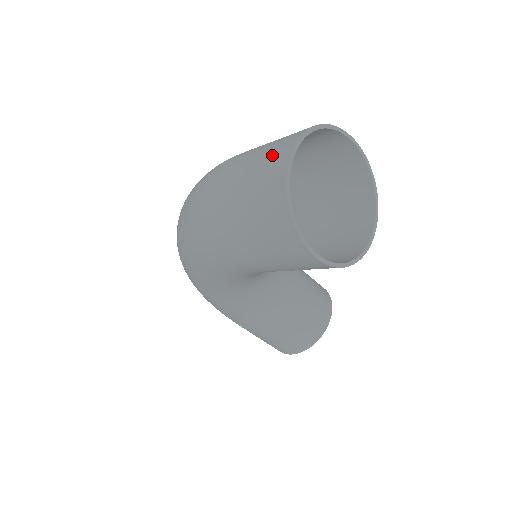
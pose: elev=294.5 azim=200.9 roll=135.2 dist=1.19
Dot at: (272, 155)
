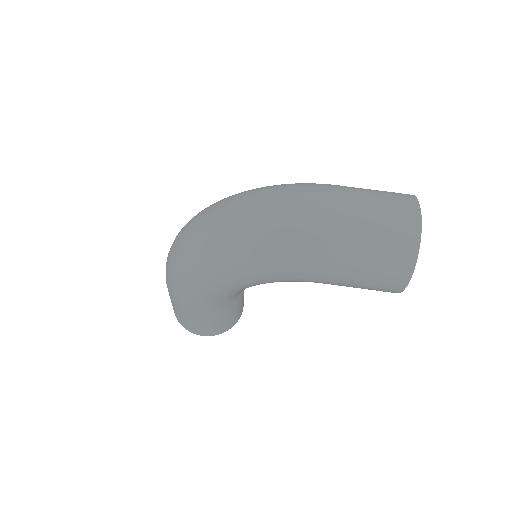
Dot at: (401, 212)
